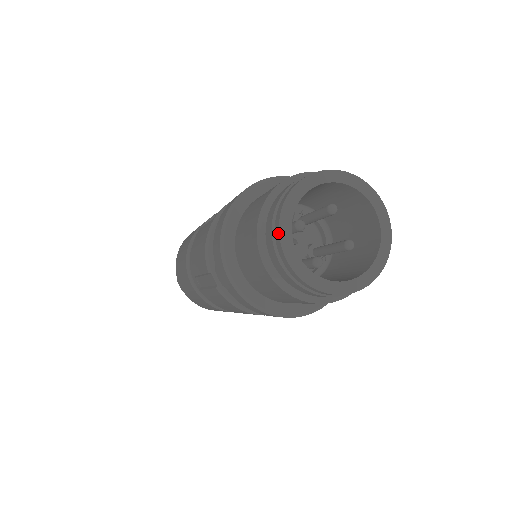
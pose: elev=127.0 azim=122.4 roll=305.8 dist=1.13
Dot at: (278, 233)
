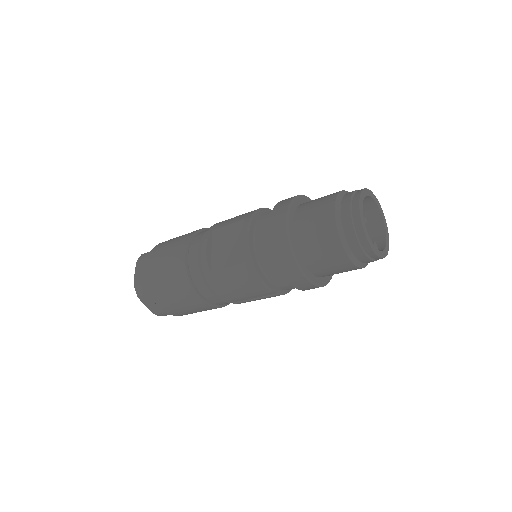
Dot at: (372, 250)
